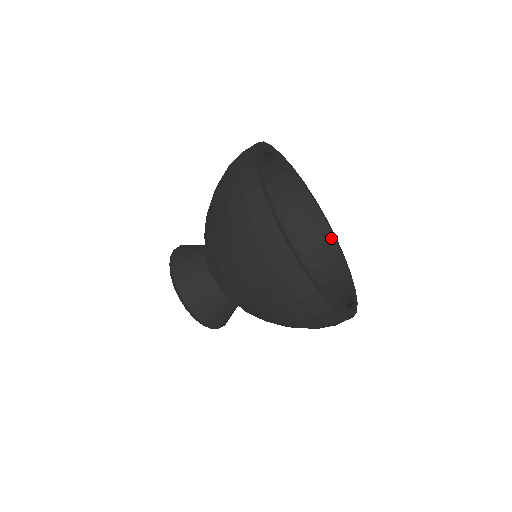
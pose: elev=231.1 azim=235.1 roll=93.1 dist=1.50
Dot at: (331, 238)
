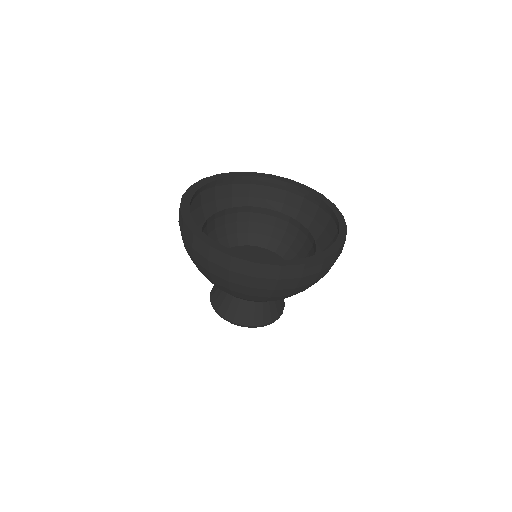
Dot at: (335, 219)
